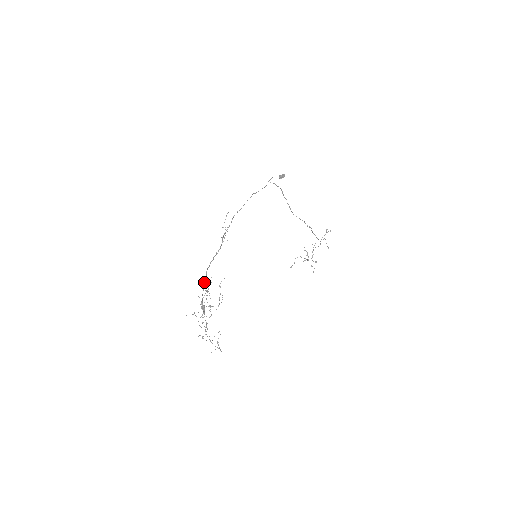
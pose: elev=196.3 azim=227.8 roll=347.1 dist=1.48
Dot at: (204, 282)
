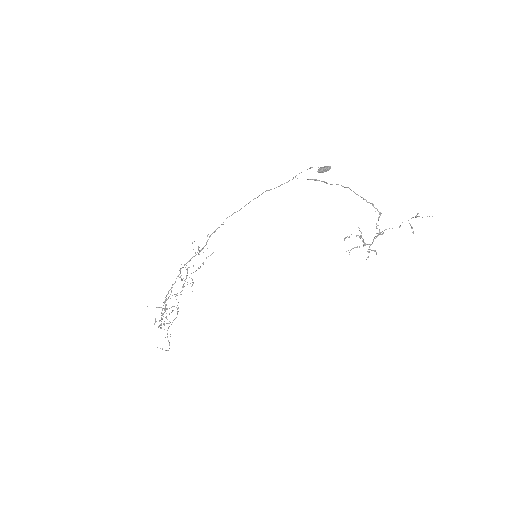
Dot at: occluded
